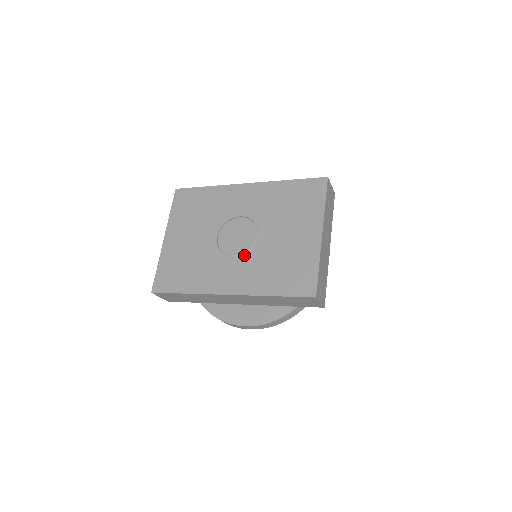
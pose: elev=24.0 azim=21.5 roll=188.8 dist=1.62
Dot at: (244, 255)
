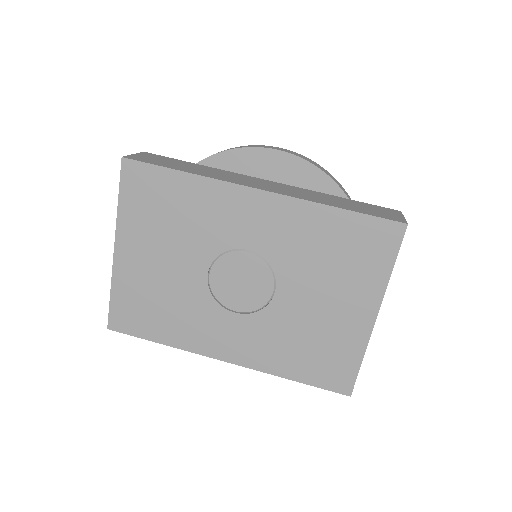
Dot at: (252, 315)
